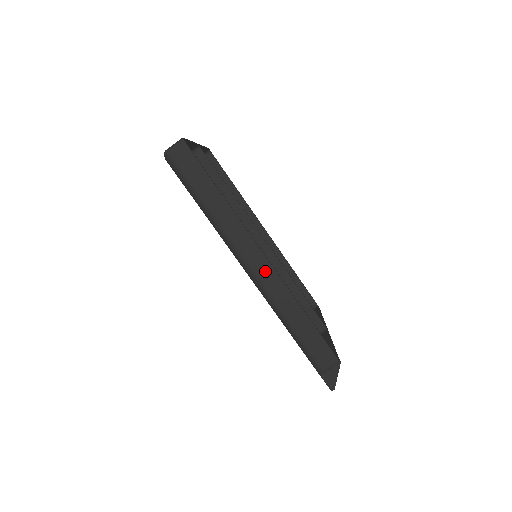
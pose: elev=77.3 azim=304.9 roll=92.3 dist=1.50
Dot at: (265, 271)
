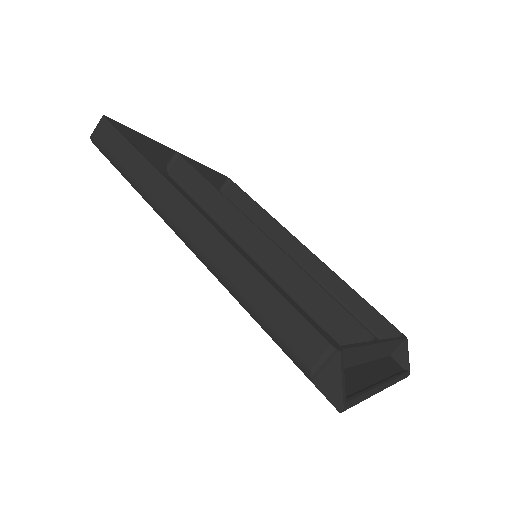
Dot at: (198, 229)
